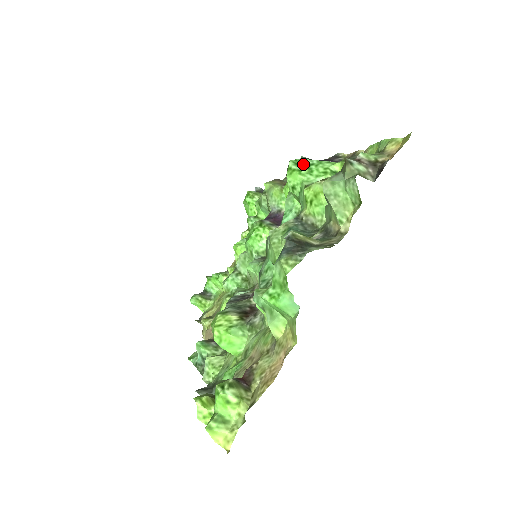
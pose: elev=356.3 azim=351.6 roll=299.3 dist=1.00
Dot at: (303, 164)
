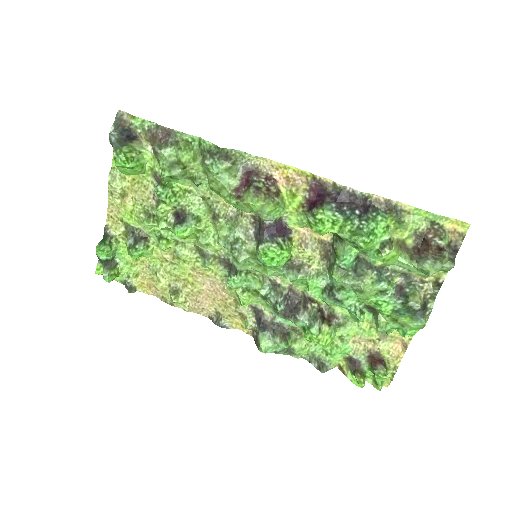
Dot at: (370, 233)
